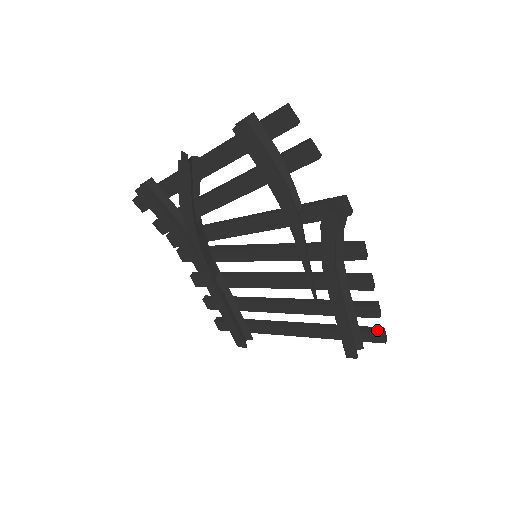
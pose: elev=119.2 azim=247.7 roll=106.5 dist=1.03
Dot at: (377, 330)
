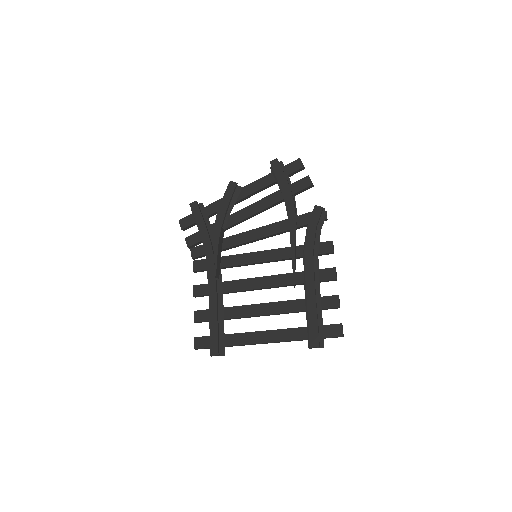
Dot at: (337, 324)
